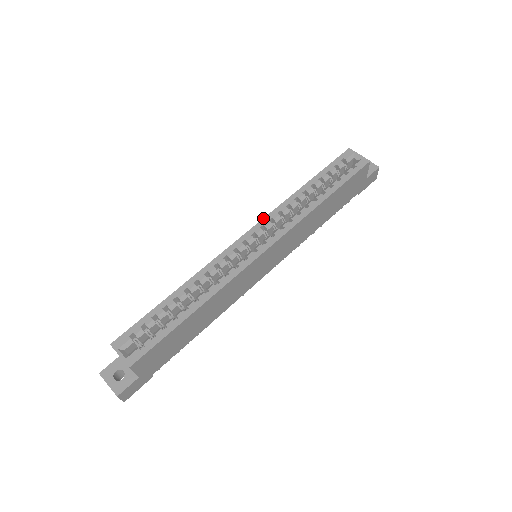
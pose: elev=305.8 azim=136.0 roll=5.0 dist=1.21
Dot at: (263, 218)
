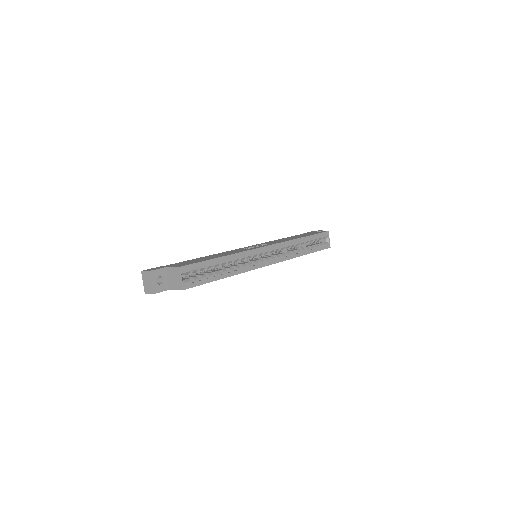
Dot at: (278, 243)
